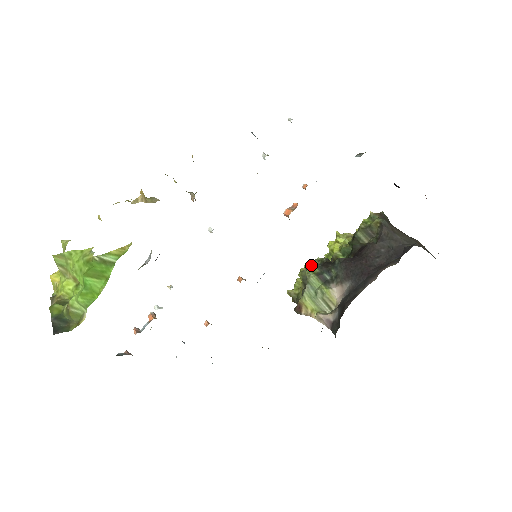
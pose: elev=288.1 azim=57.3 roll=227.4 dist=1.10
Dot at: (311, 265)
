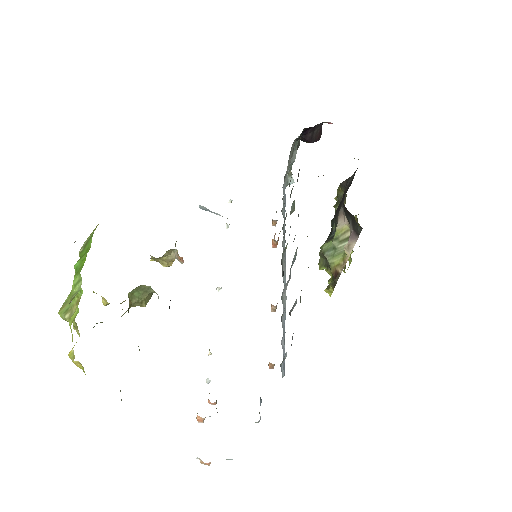
Dot at: occluded
